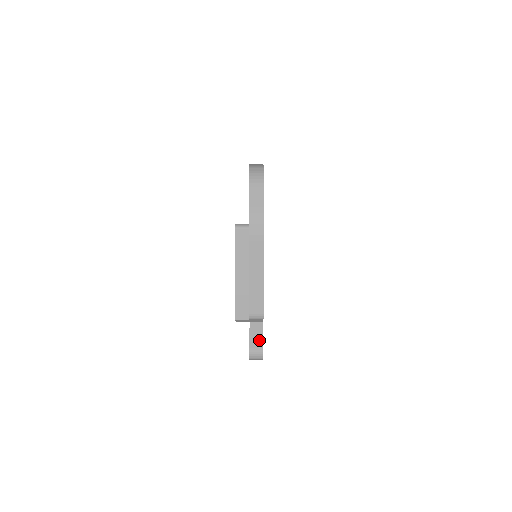
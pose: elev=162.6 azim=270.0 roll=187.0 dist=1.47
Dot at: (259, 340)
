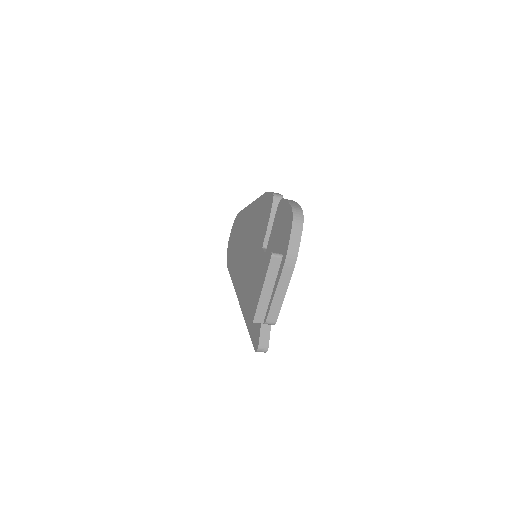
Dot at: (266, 339)
